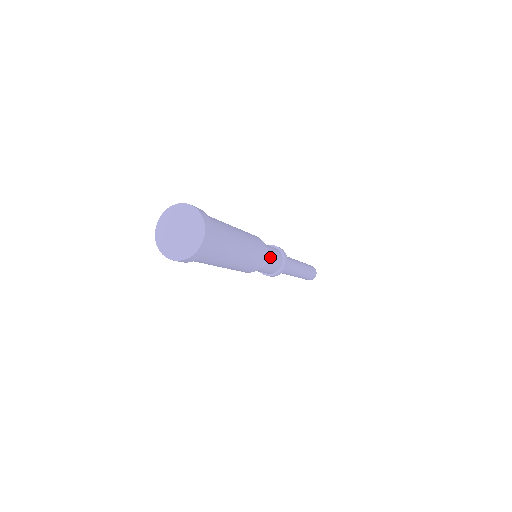
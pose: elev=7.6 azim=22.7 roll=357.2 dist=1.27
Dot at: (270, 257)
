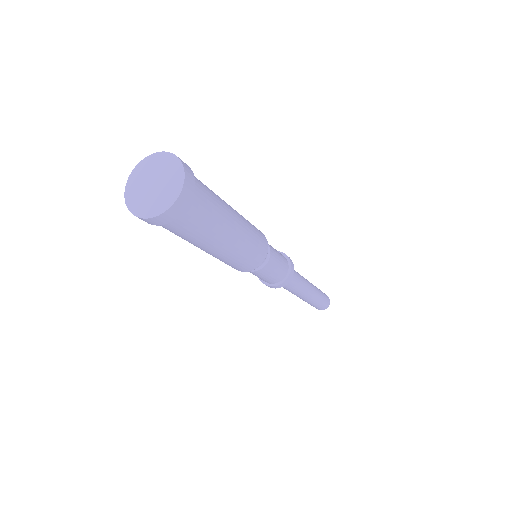
Dot at: (271, 249)
